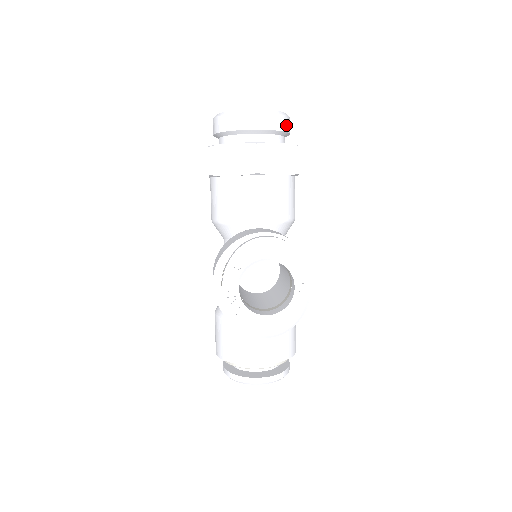
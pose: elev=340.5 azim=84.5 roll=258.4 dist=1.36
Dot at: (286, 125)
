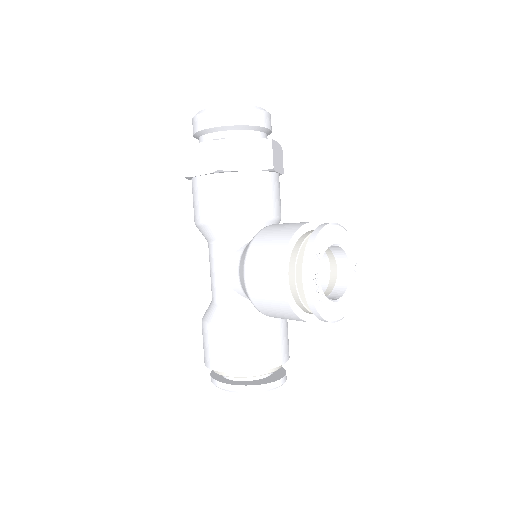
Dot at: occluded
